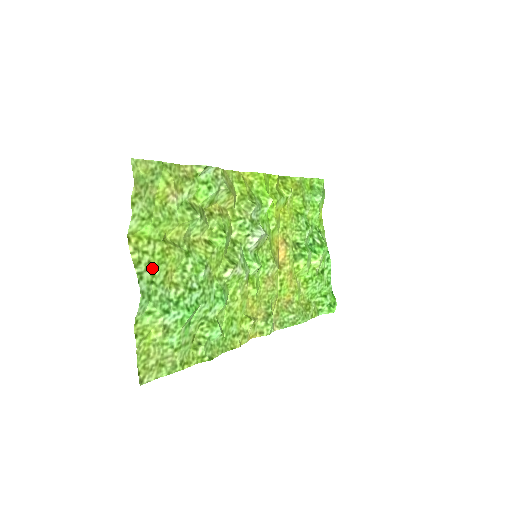
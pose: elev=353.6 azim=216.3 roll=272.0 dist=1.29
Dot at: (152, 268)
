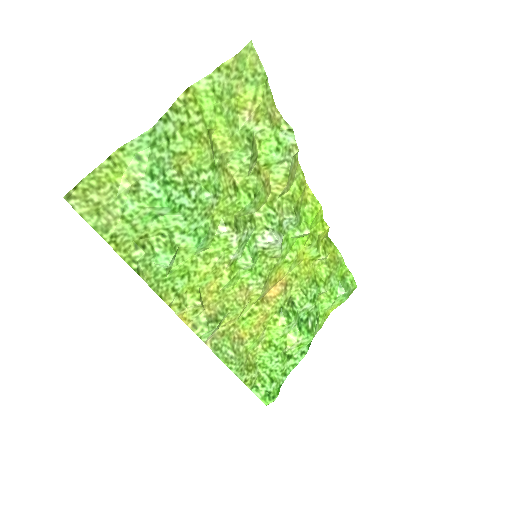
Dot at: (180, 131)
